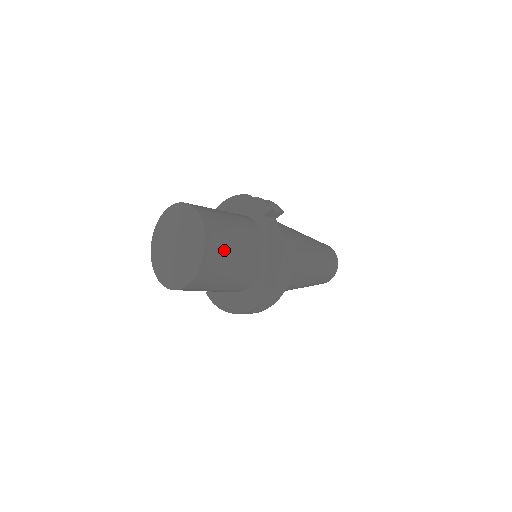
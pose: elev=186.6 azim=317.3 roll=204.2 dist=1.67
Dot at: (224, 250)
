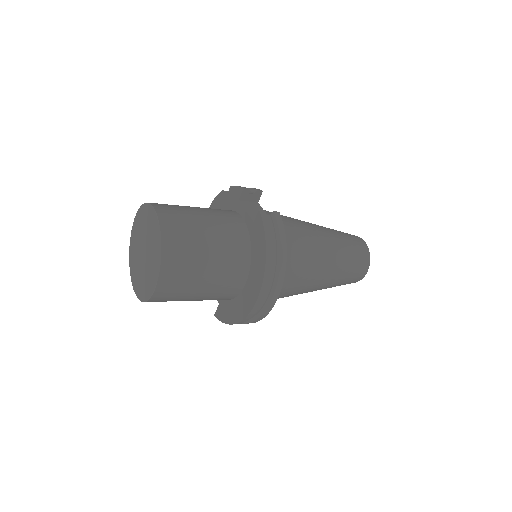
Dot at: (189, 235)
